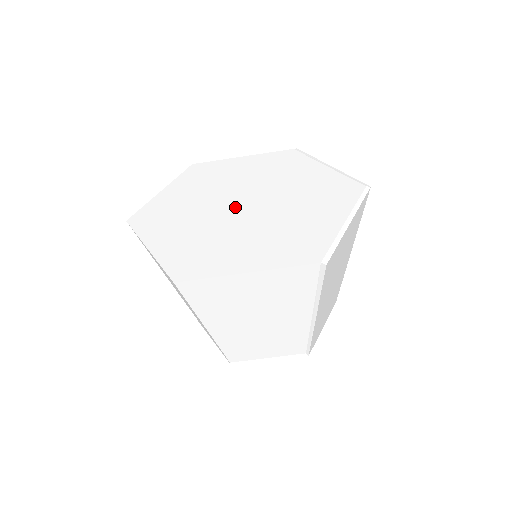
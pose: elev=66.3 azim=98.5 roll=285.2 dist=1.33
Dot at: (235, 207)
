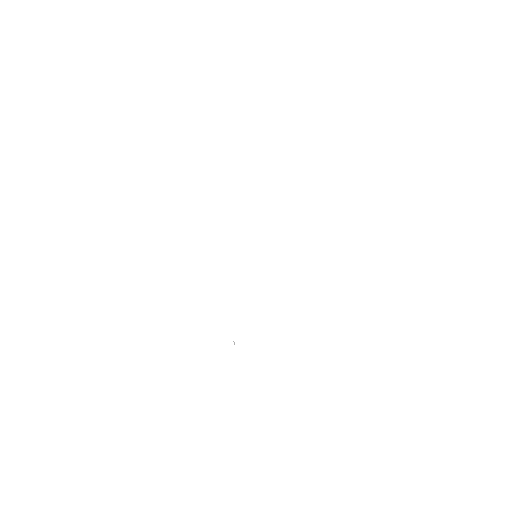
Dot at: (259, 237)
